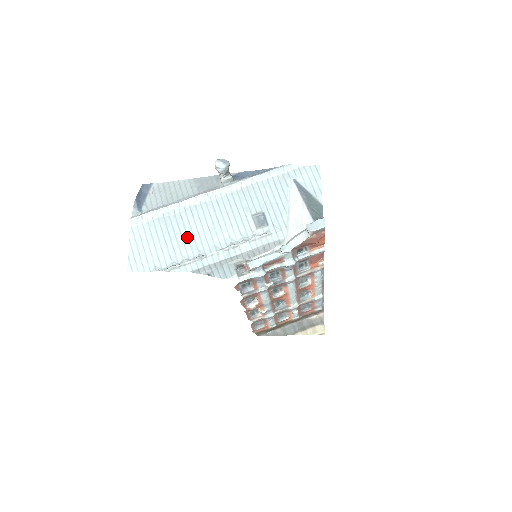
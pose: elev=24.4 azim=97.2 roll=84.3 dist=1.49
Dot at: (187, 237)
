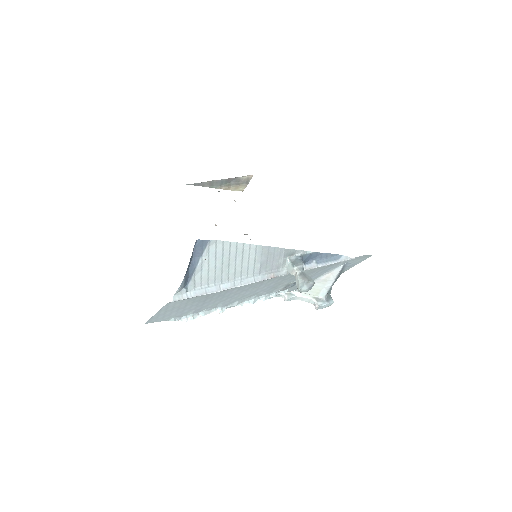
Dot at: (220, 301)
